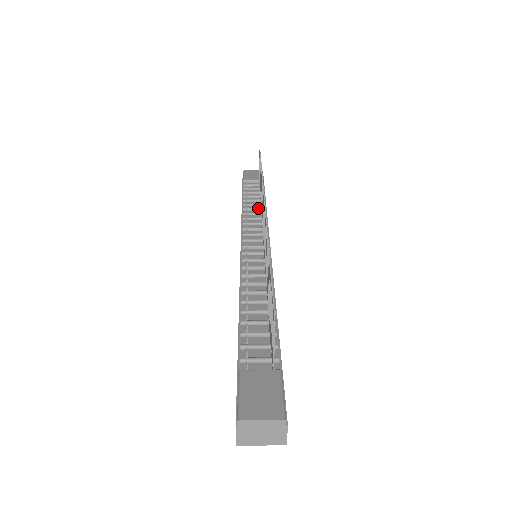
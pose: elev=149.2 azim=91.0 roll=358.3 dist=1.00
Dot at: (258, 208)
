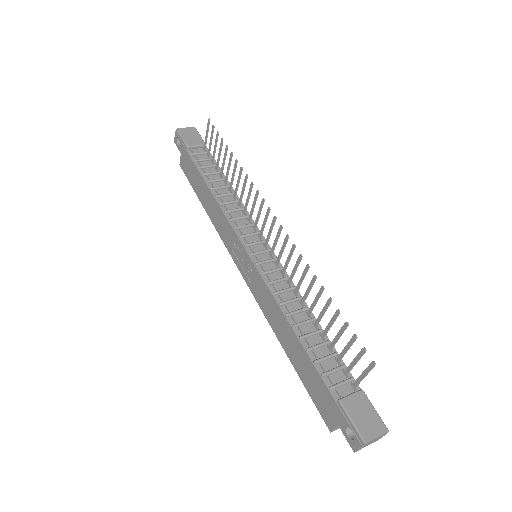
Dot at: (230, 194)
